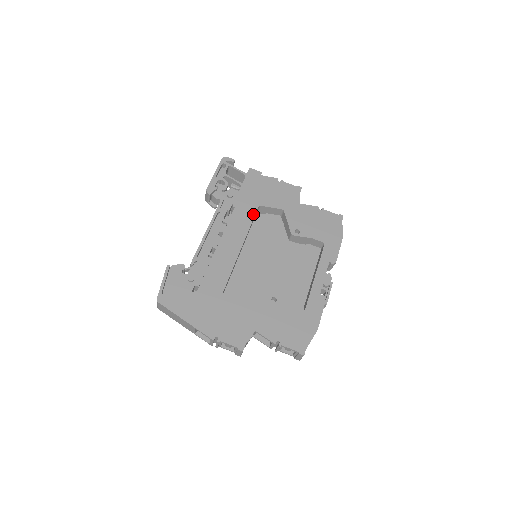
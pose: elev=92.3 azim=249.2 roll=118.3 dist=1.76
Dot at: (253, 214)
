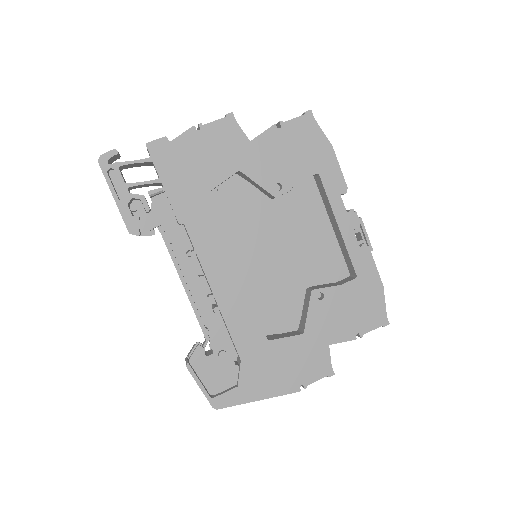
Dot at: (212, 212)
